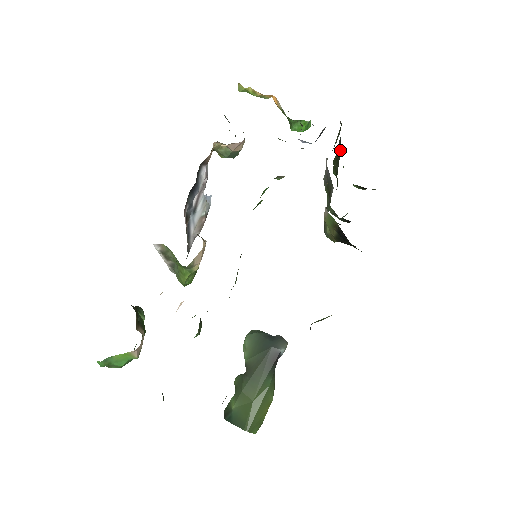
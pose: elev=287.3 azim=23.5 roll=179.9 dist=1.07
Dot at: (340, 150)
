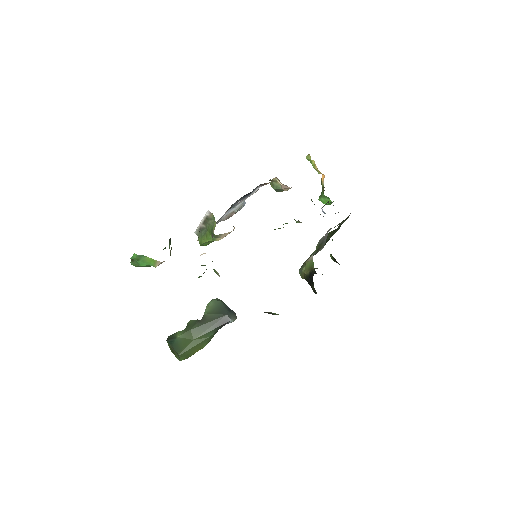
Dot at: (338, 229)
